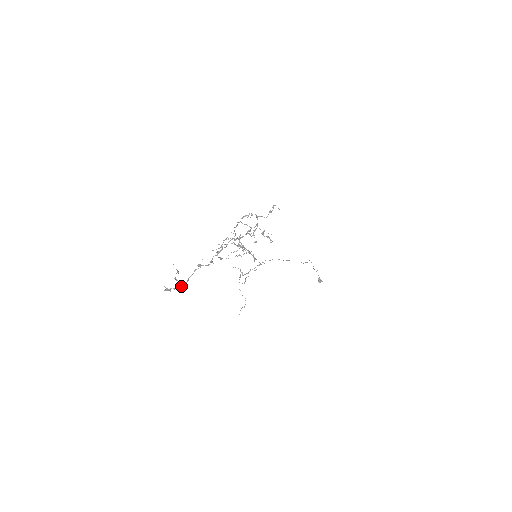
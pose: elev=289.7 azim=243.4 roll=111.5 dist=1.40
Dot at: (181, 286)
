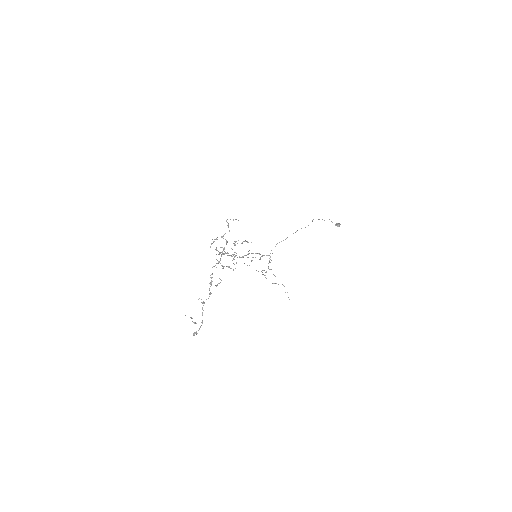
Dot at: (201, 325)
